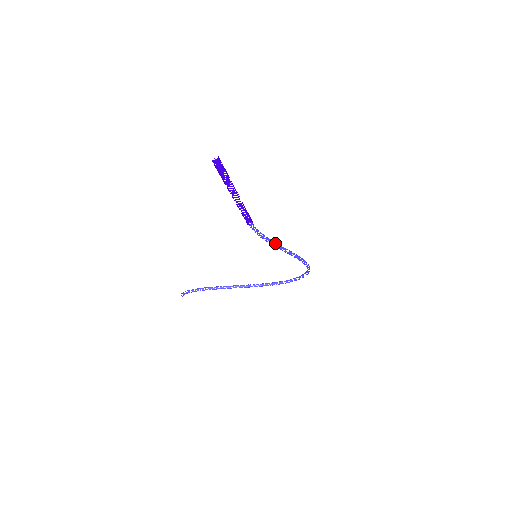
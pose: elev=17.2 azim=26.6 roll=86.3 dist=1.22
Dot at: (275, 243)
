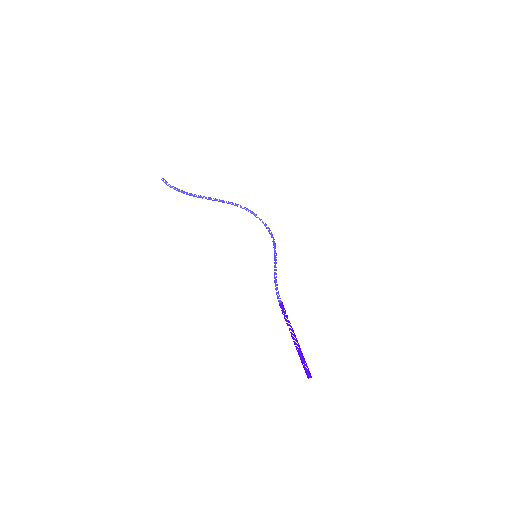
Dot at: occluded
